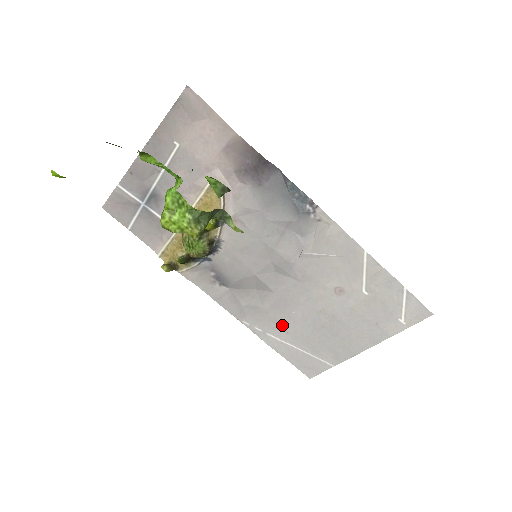
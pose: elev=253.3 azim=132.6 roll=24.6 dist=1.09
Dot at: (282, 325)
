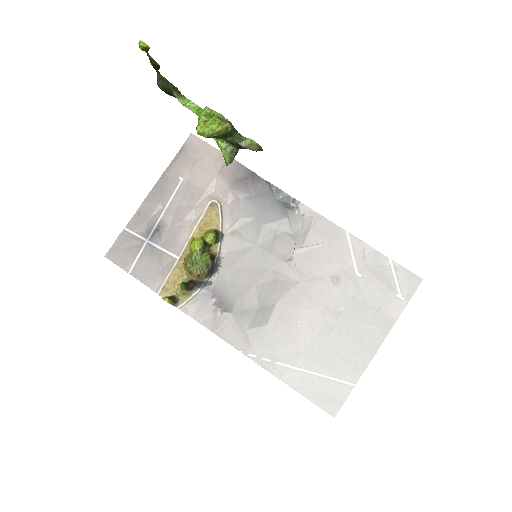
Dot at: (291, 344)
